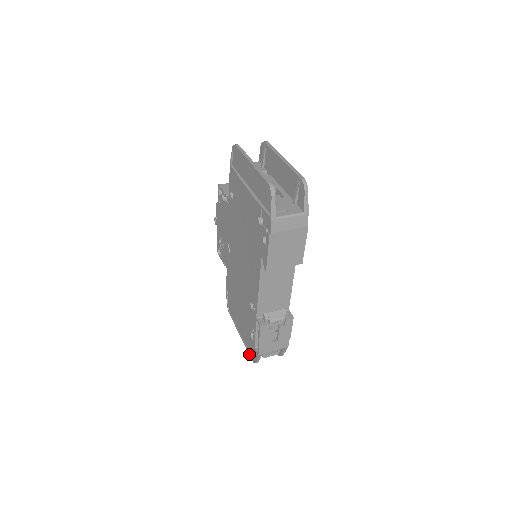
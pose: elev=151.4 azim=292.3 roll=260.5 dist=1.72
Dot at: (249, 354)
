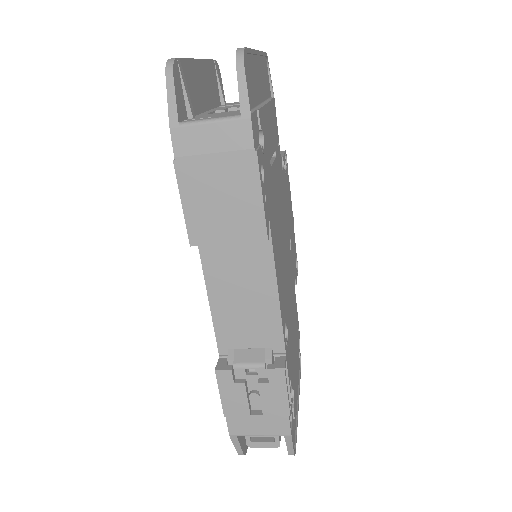
Dot at: occluded
